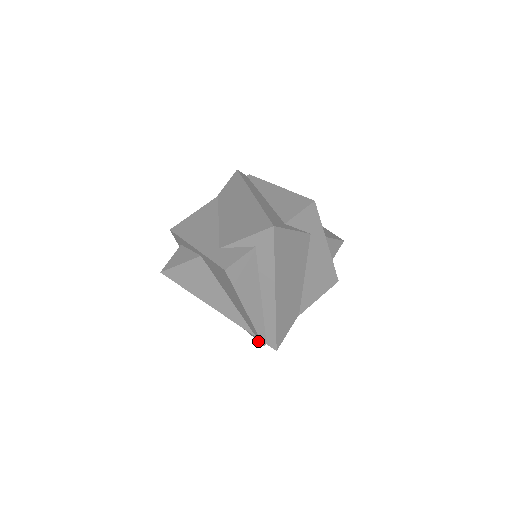
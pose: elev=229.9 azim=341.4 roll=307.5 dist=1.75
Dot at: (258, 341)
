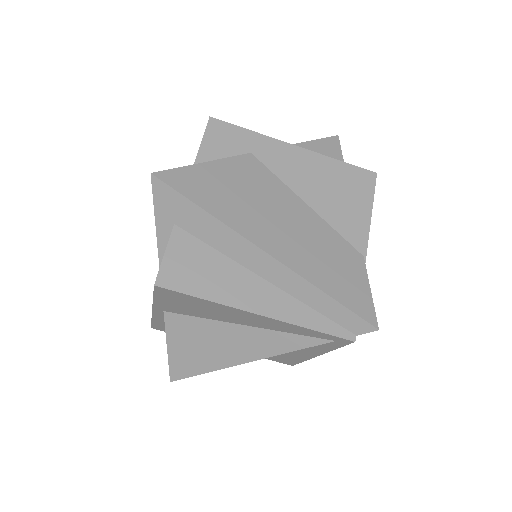
Dot at: (346, 344)
